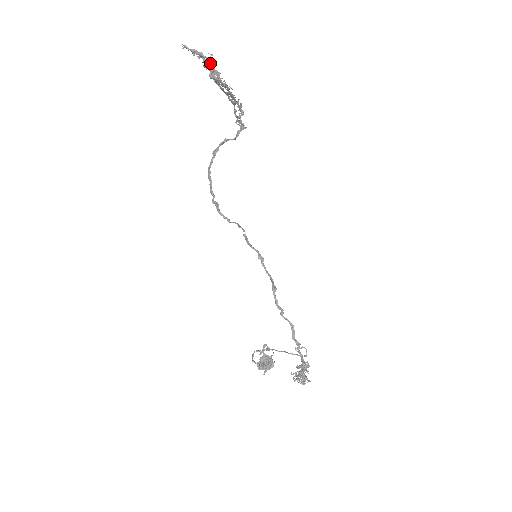
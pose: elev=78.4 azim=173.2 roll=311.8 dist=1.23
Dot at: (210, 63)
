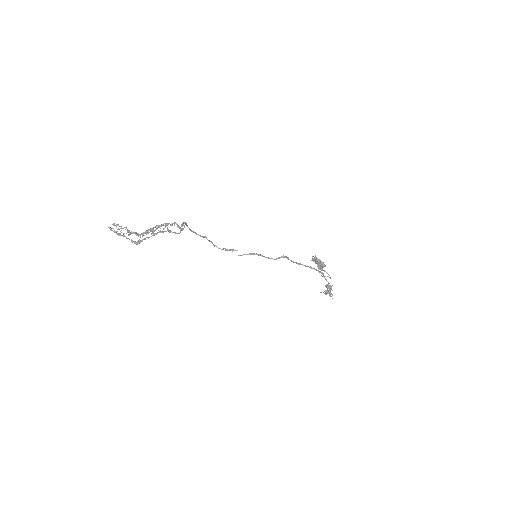
Dot at: (128, 231)
